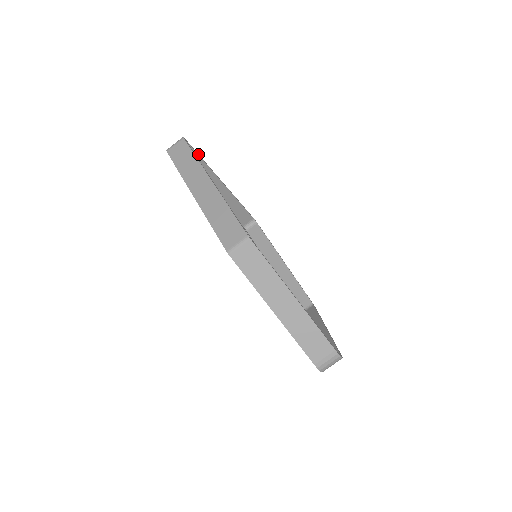
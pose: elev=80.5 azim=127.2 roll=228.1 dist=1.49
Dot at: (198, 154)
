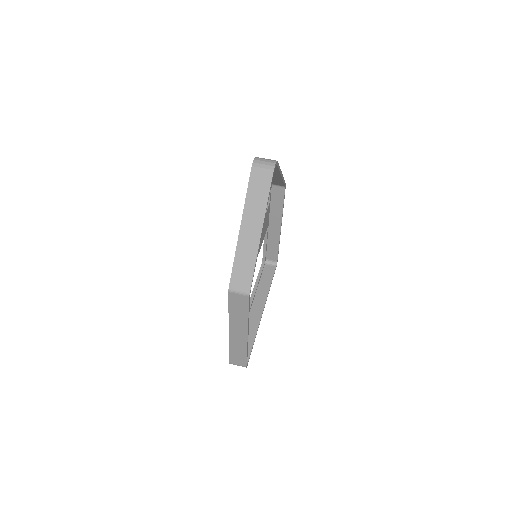
Dot at: occluded
